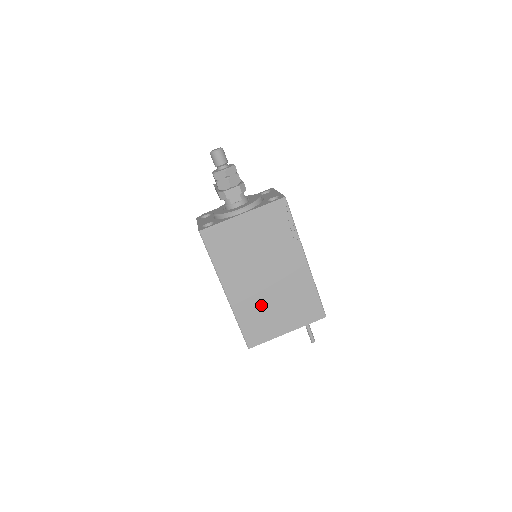
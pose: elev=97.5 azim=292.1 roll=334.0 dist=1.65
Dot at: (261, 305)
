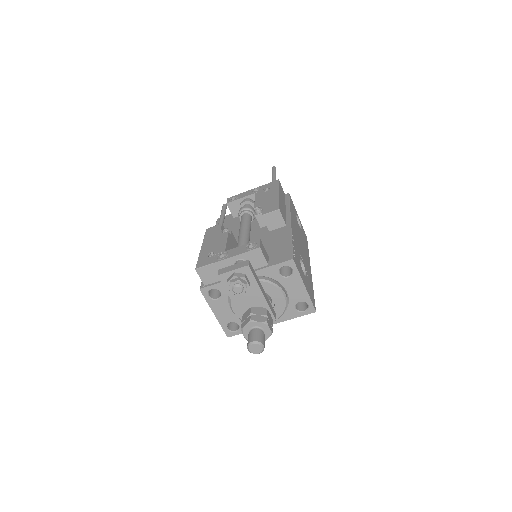
Dot at: occluded
